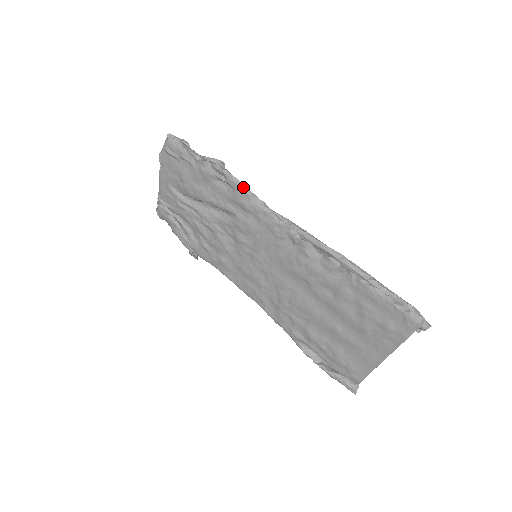
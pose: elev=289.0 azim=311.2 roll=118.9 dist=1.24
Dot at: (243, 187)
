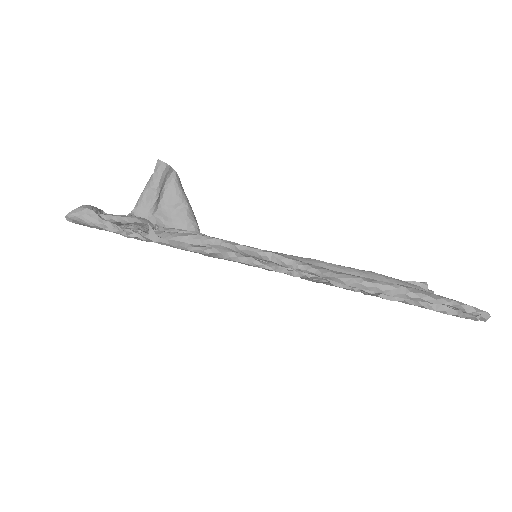
Dot at: (192, 250)
